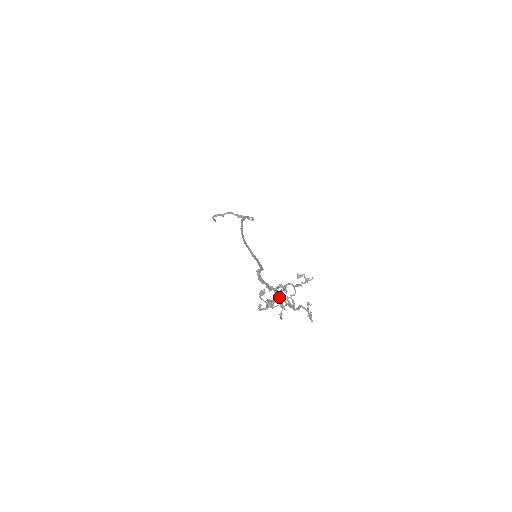
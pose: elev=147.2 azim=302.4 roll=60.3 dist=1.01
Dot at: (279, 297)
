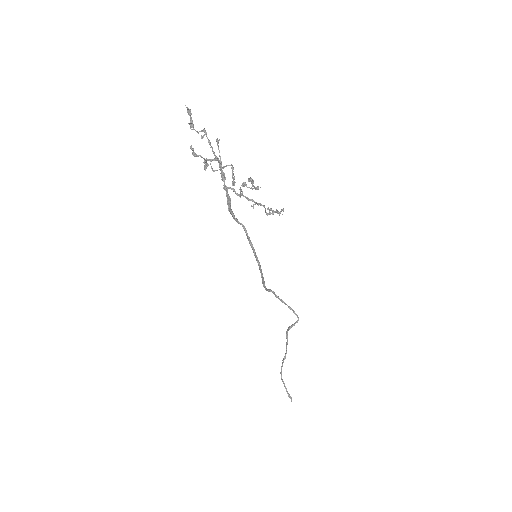
Dot at: (216, 156)
